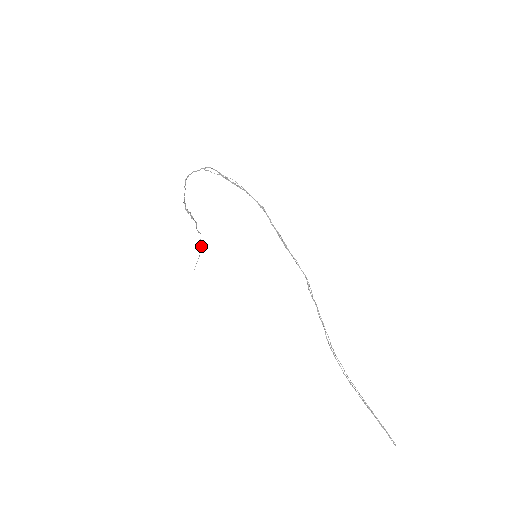
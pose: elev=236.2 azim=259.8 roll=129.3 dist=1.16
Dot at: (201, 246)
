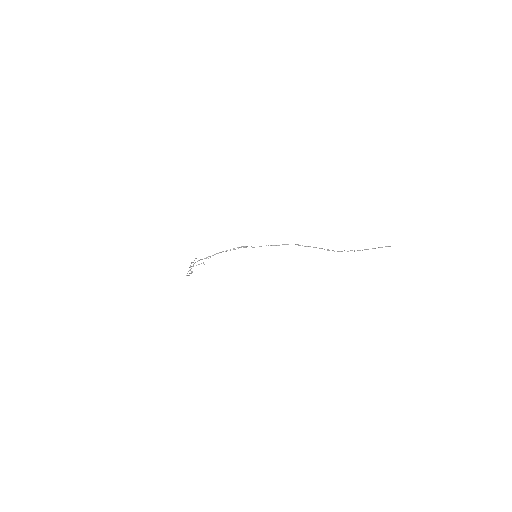
Dot at: occluded
